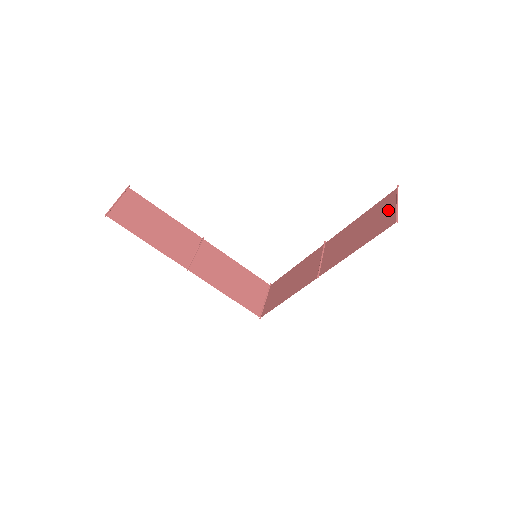
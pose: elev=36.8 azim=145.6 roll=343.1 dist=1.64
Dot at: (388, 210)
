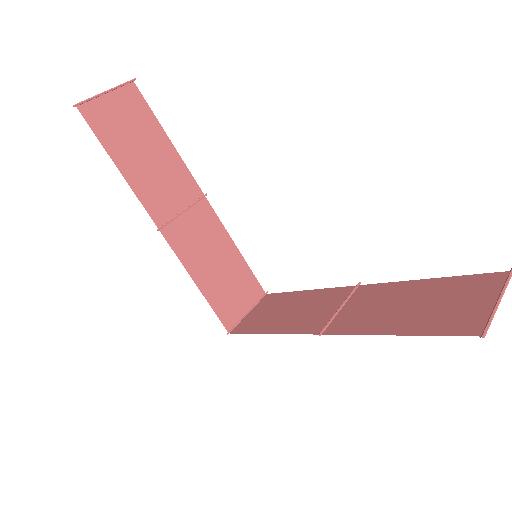
Dot at: (477, 301)
